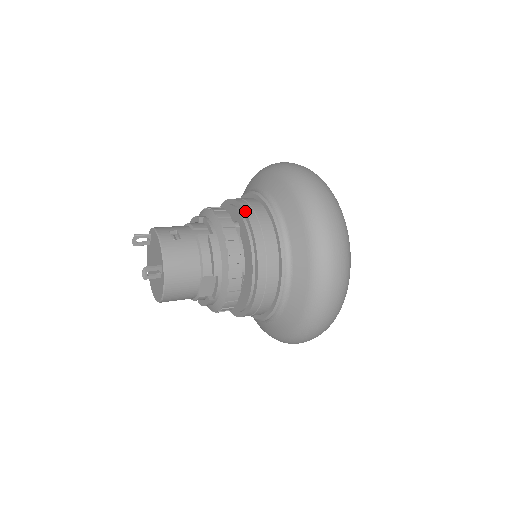
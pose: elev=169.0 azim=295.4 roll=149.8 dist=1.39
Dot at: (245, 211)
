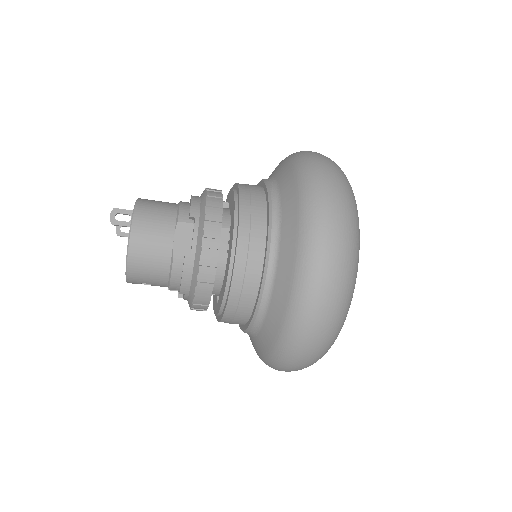
Dot at: (233, 185)
